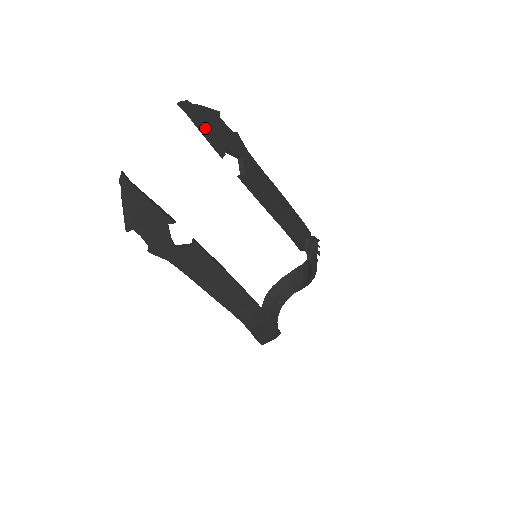
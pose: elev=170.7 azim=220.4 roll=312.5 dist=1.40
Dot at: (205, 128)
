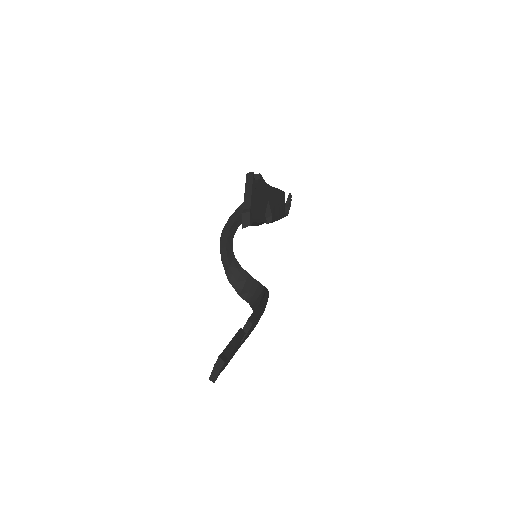
Dot at: (259, 220)
